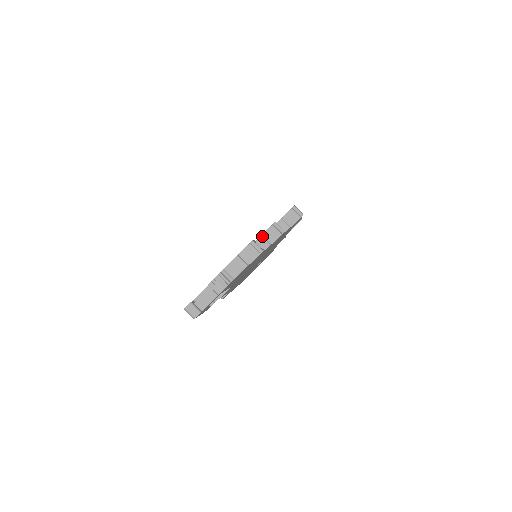
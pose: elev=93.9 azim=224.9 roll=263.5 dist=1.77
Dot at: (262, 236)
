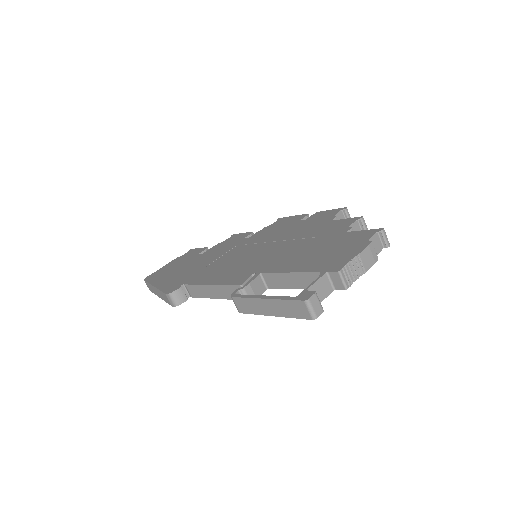
Dot at: (352, 229)
